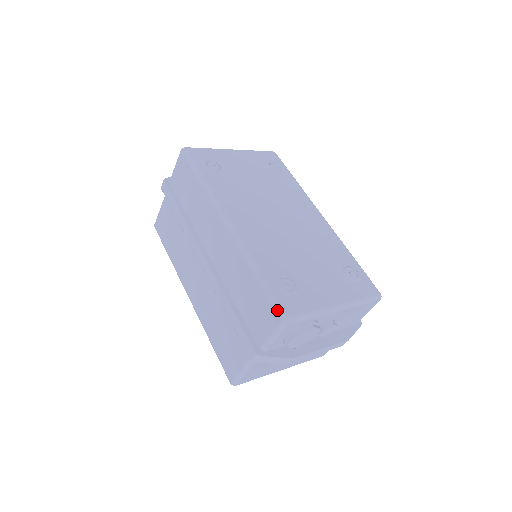
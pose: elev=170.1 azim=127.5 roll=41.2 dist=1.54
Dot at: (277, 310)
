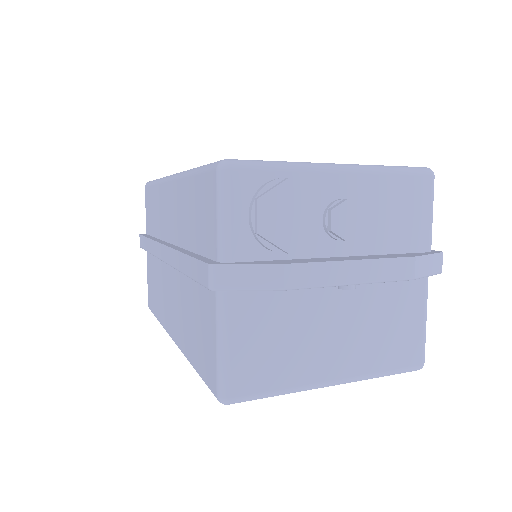
Dot at: (211, 166)
